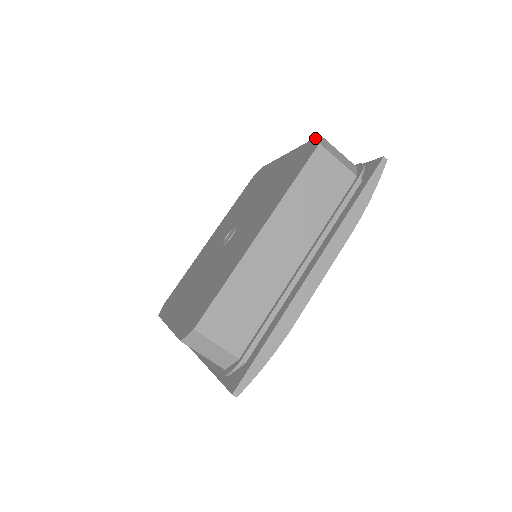
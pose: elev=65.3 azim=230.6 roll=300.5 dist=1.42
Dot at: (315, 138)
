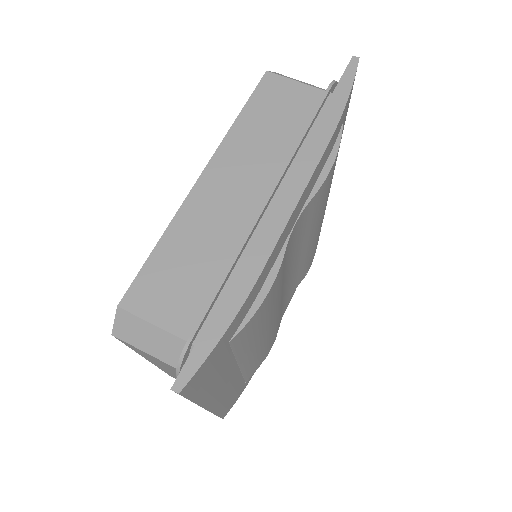
Dot at: occluded
